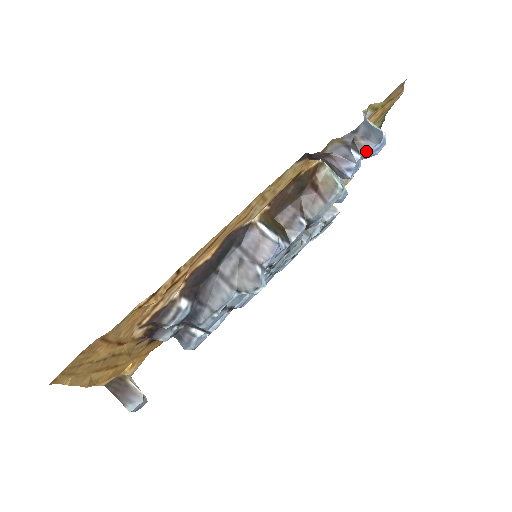
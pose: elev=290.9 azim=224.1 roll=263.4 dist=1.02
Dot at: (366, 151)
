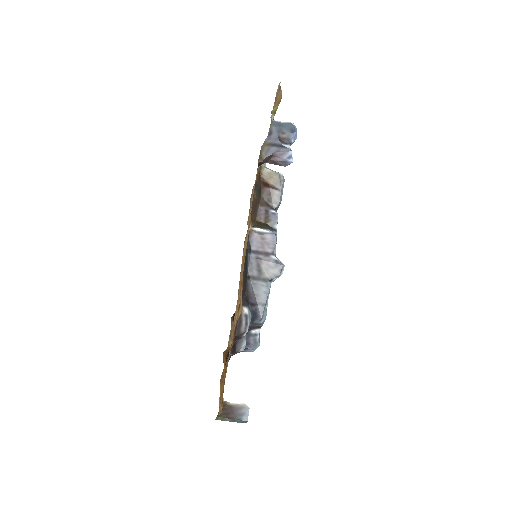
Dot at: (290, 140)
